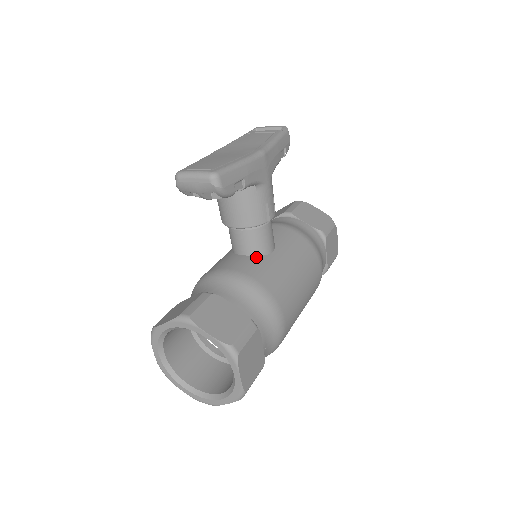
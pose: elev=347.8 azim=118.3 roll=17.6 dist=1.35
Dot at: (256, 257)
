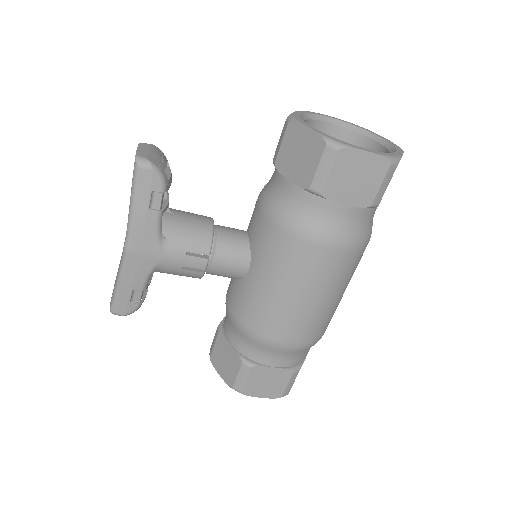
Dot at: (238, 282)
